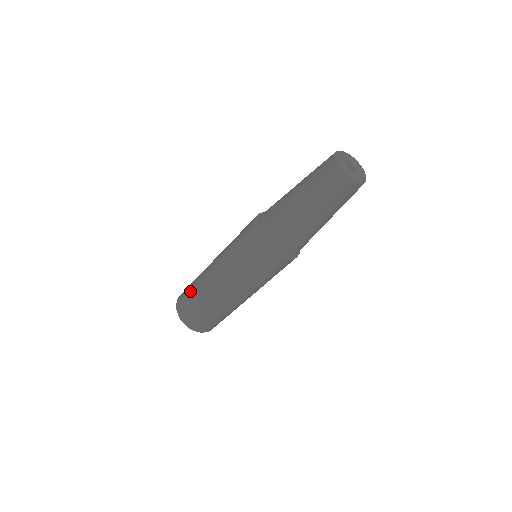
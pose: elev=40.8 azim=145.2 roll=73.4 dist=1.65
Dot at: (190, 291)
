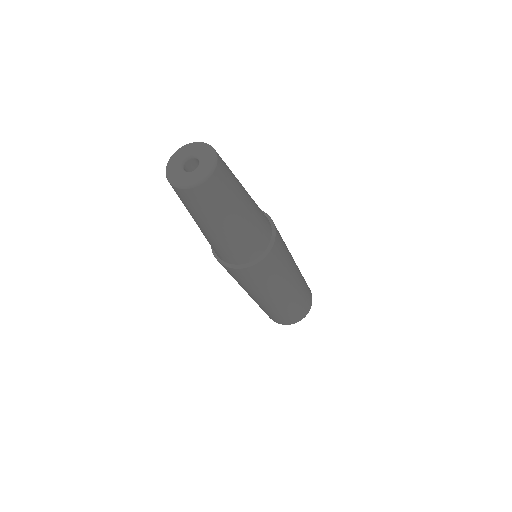
Dot at: occluded
